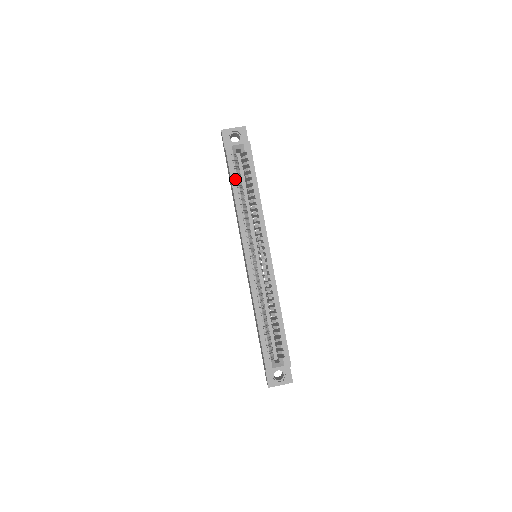
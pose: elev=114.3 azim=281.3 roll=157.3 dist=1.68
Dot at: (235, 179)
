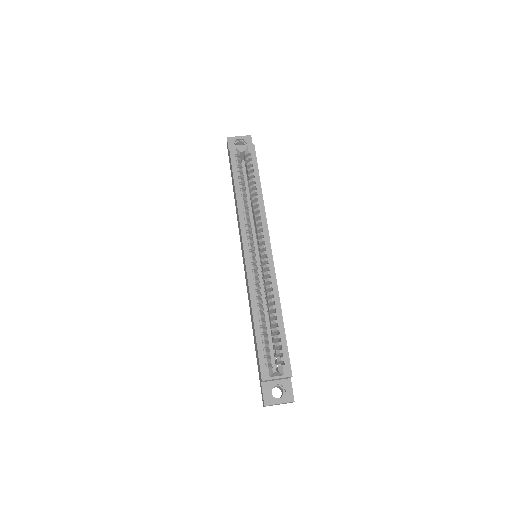
Dot at: (237, 176)
